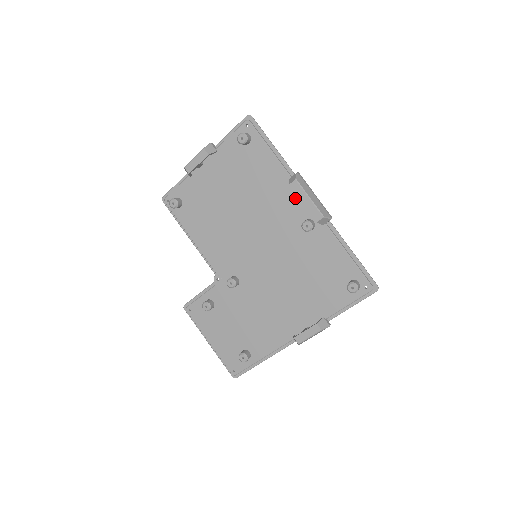
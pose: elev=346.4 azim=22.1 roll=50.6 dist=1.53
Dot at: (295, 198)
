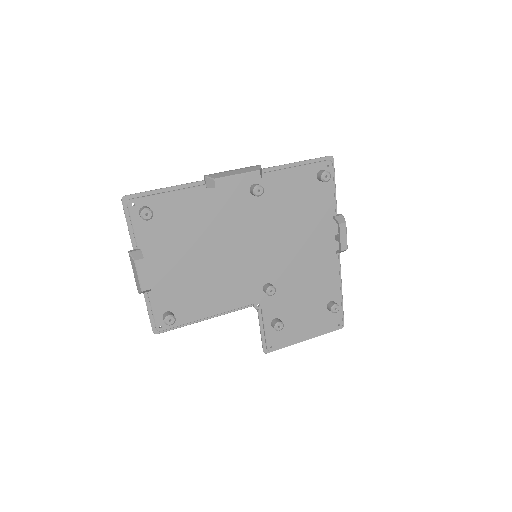
Dot at: (226, 191)
